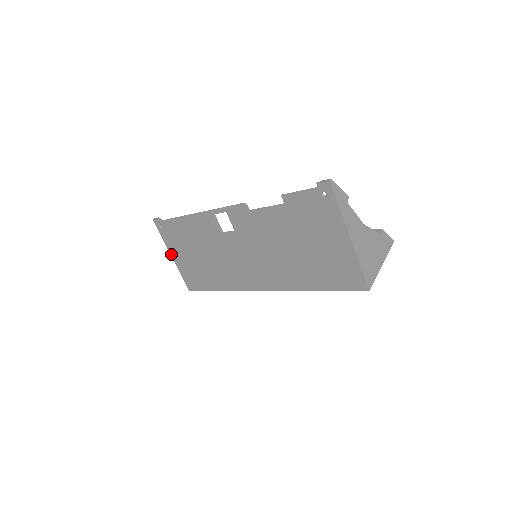
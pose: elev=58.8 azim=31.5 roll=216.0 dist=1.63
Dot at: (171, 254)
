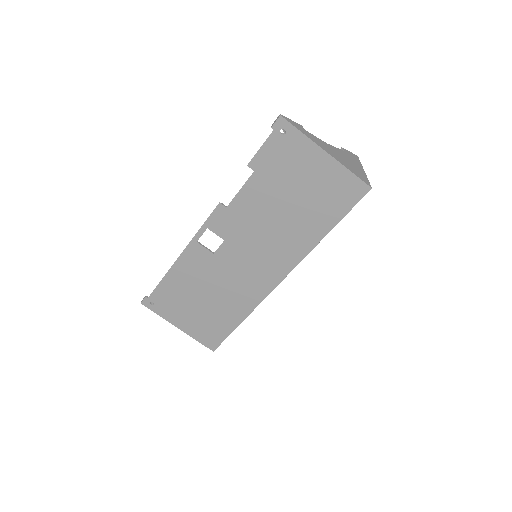
Dot at: (176, 326)
